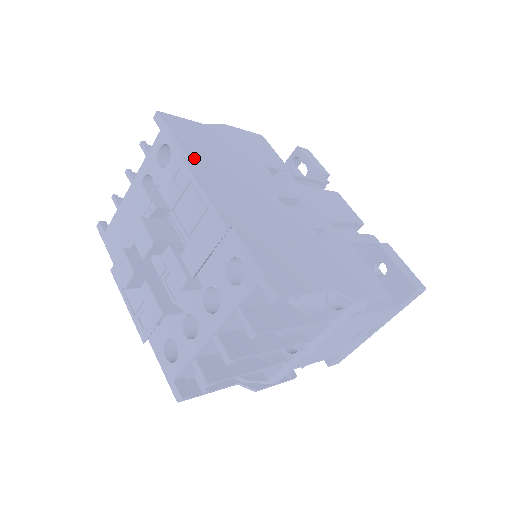
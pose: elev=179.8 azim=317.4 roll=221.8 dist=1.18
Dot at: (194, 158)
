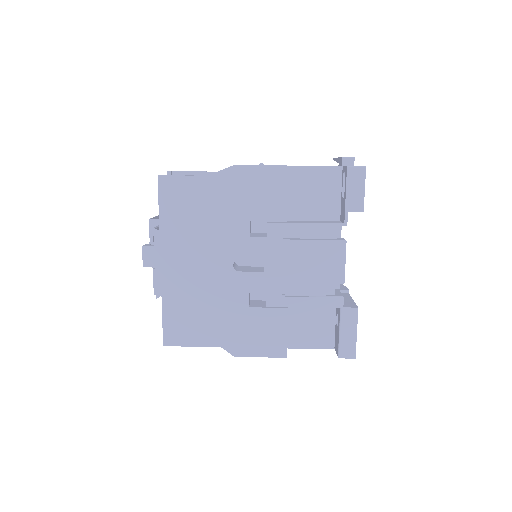
Dot at: (166, 230)
